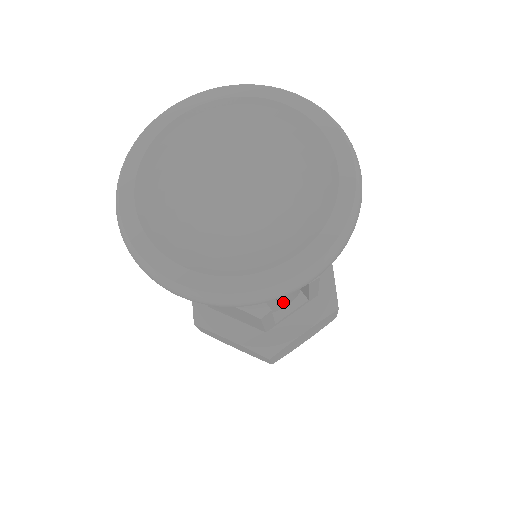
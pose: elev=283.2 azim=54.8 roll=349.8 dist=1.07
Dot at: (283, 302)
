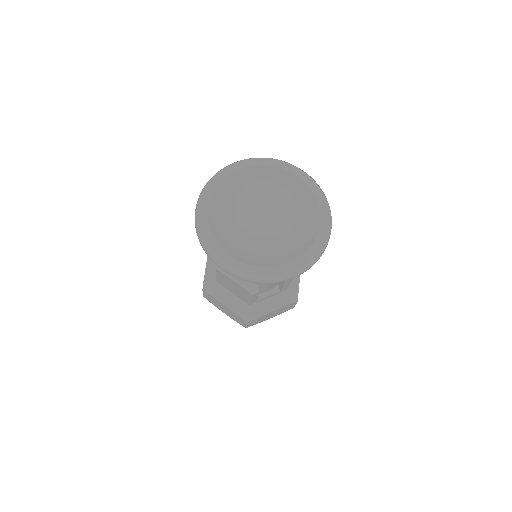
Dot at: (266, 288)
